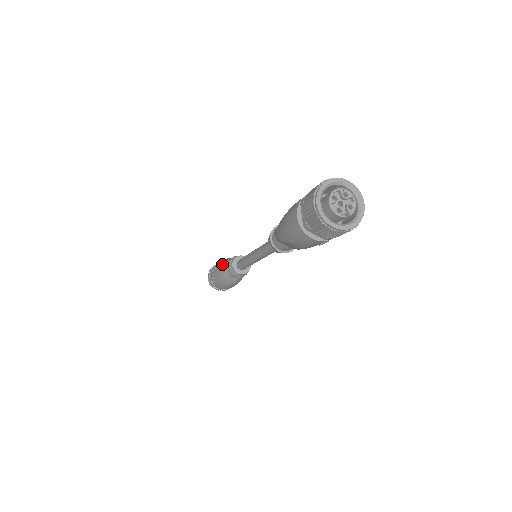
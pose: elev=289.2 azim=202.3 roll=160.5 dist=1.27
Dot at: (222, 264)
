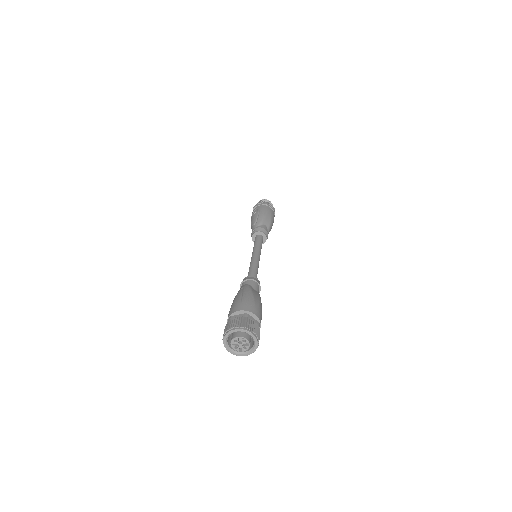
Dot at: (254, 221)
